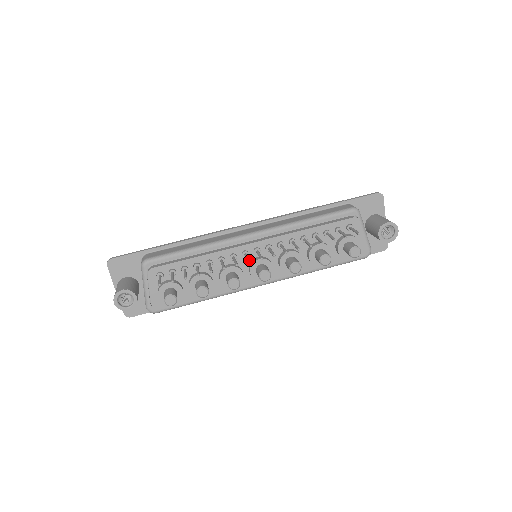
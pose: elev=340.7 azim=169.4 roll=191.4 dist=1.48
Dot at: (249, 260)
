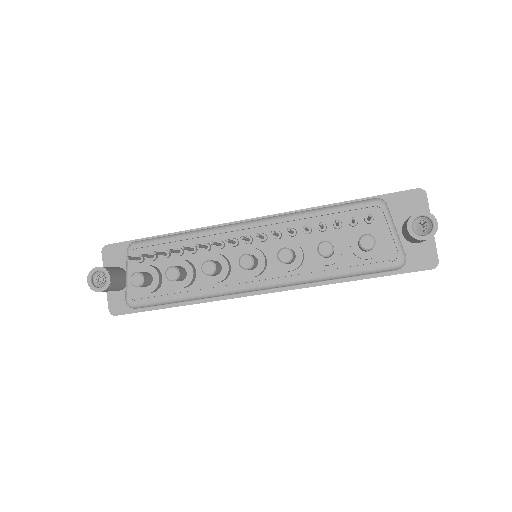
Dot at: occluded
